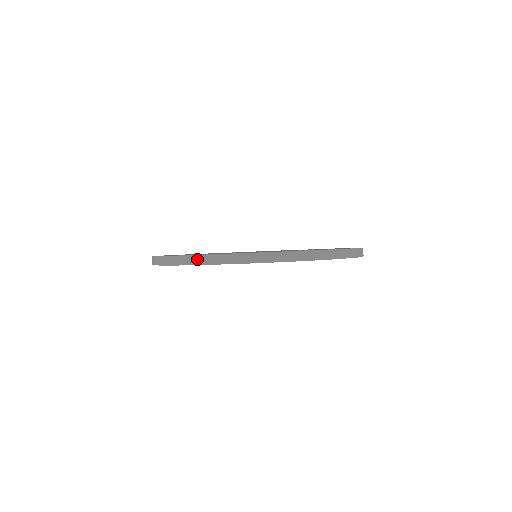
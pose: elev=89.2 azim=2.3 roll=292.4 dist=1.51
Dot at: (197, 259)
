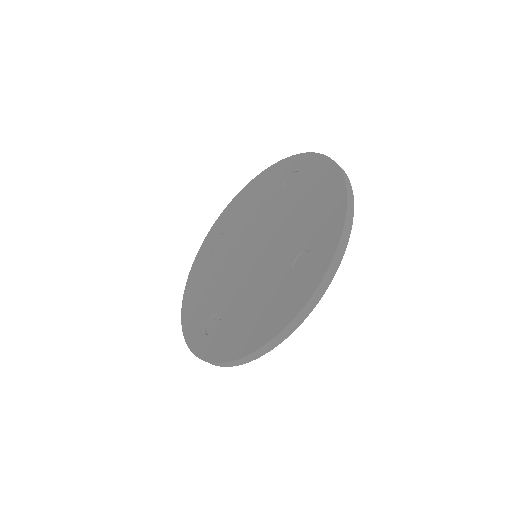
Dot at: (249, 358)
